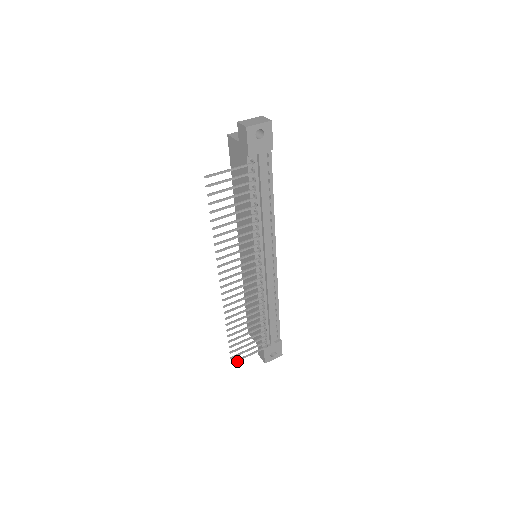
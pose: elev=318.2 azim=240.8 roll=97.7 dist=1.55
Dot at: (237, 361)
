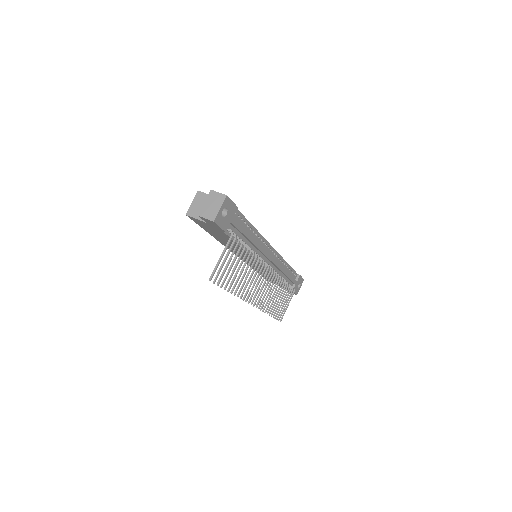
Dot at: occluded
